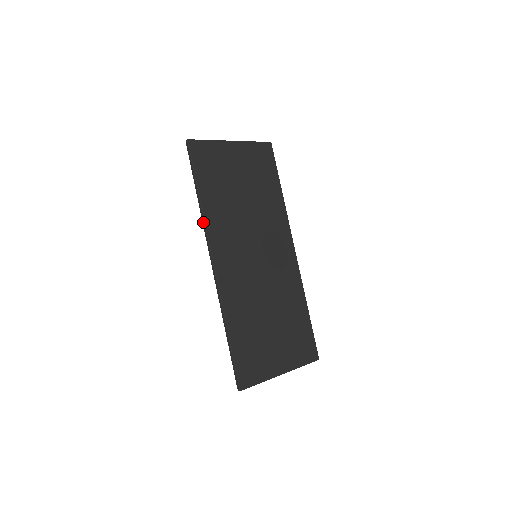
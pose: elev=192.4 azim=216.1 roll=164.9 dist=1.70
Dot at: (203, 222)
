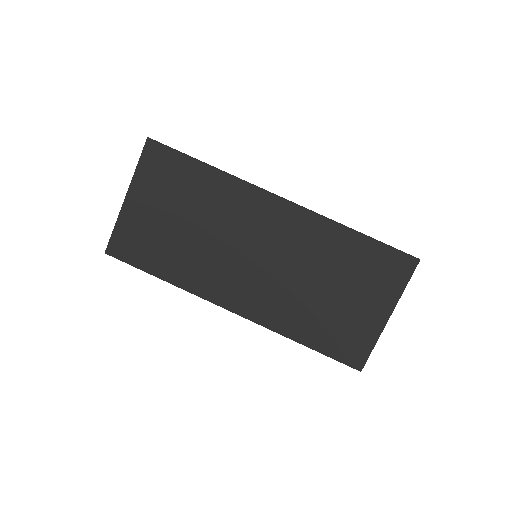
Dot at: (189, 292)
